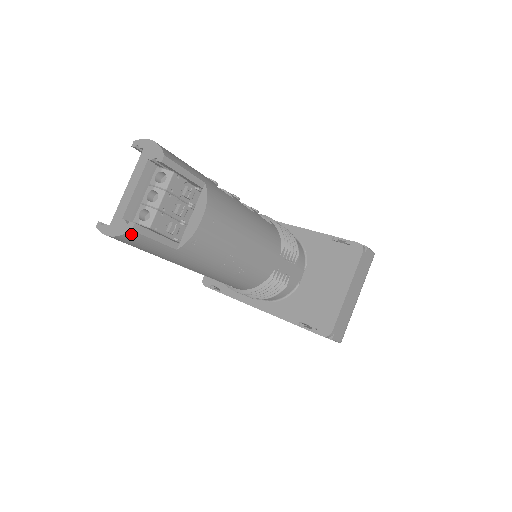
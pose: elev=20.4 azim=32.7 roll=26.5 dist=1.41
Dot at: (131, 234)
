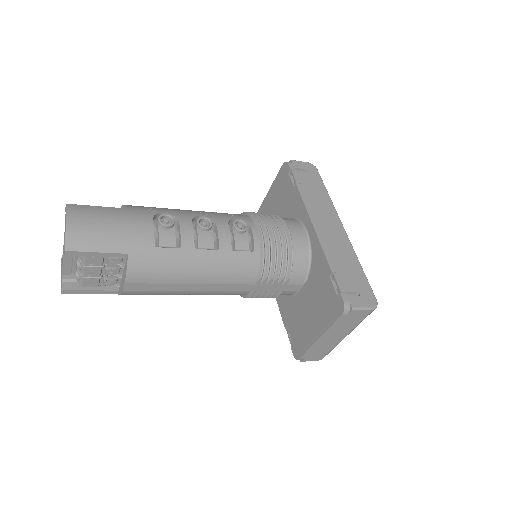
Dot at: (66, 292)
